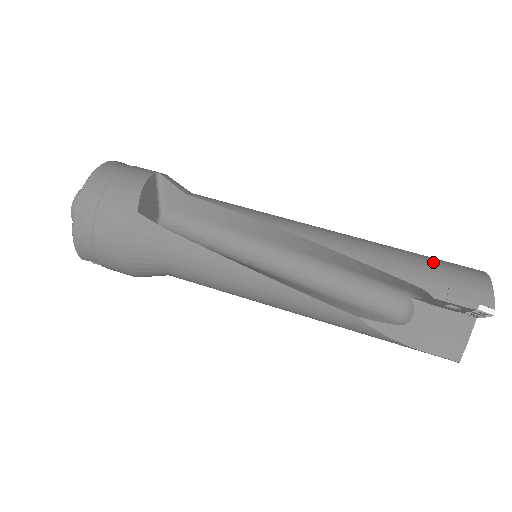
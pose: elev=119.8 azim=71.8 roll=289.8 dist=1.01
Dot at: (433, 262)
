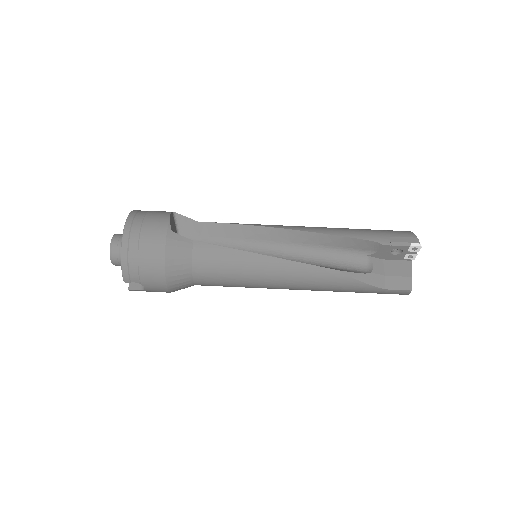
Dot at: (374, 230)
